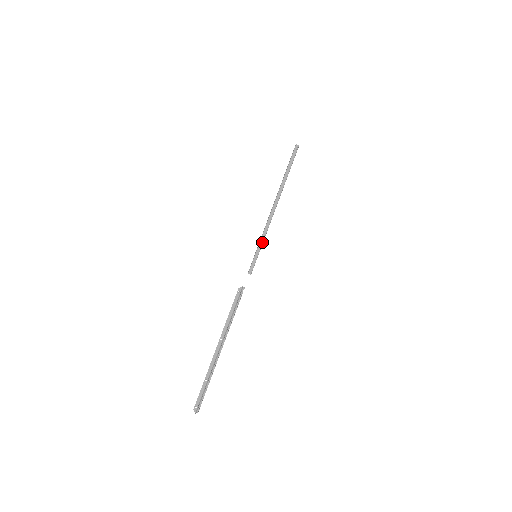
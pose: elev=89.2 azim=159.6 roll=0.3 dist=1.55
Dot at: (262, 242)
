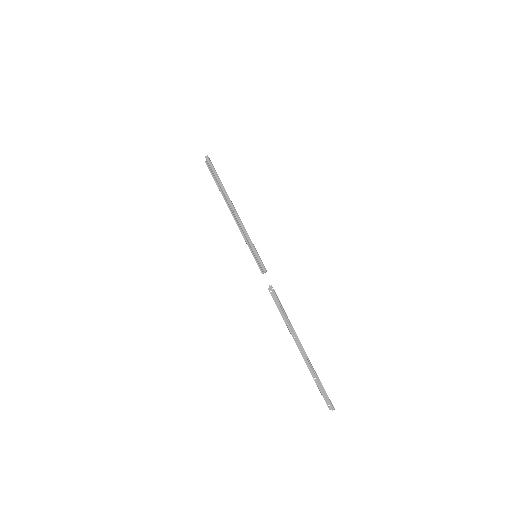
Dot at: (251, 241)
